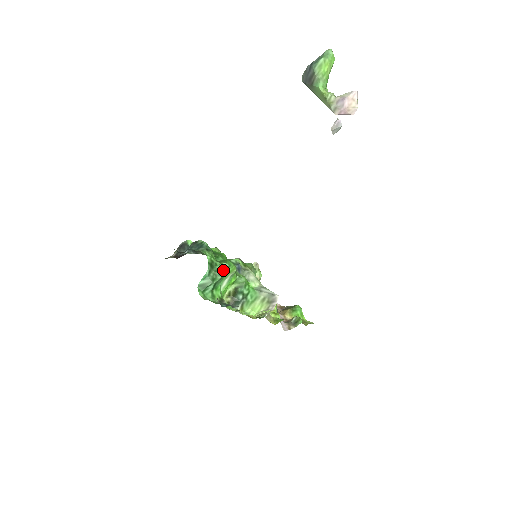
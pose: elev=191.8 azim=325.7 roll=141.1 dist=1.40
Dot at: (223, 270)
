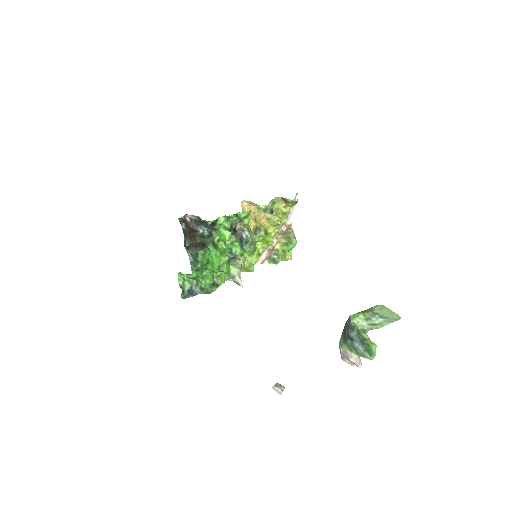
Dot at: (200, 282)
